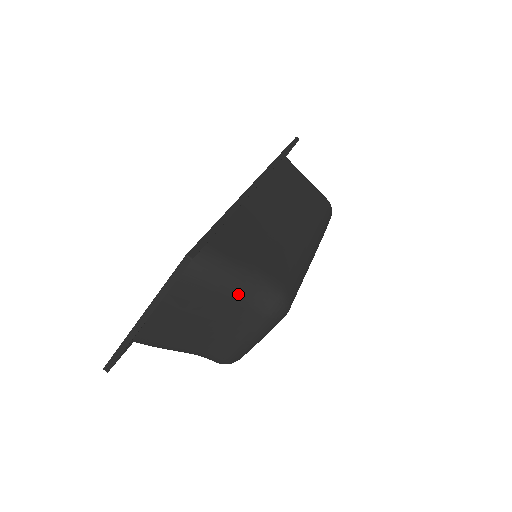
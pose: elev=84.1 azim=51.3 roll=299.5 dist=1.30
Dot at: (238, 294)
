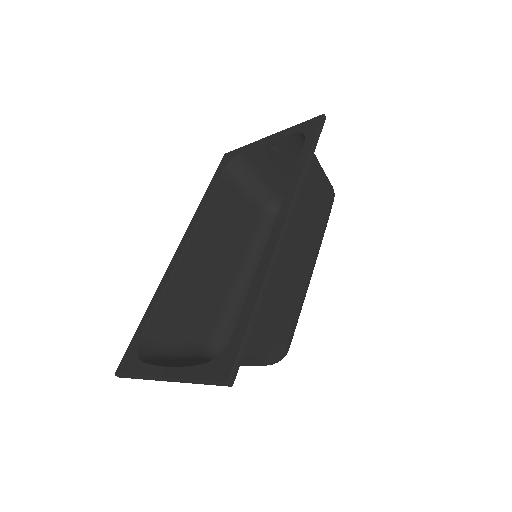
Dot at: (251, 360)
